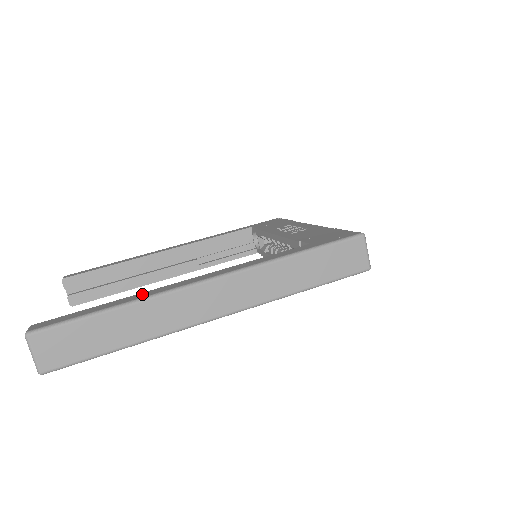
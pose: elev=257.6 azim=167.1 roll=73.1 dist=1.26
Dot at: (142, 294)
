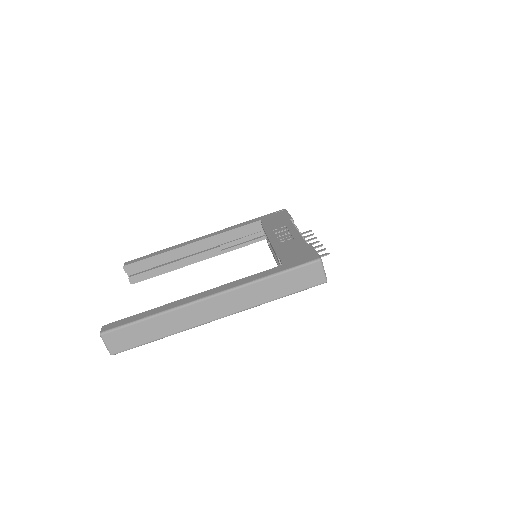
Dot at: (168, 306)
